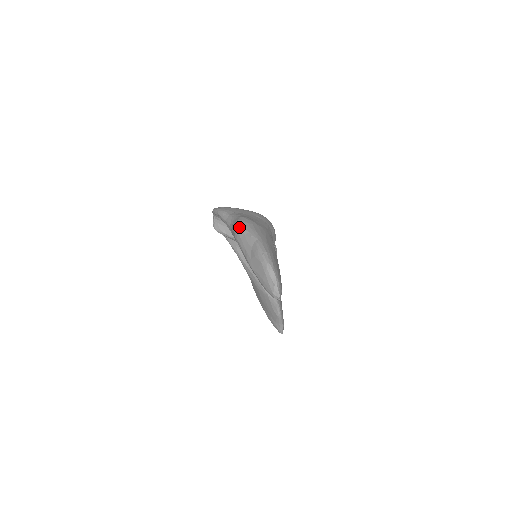
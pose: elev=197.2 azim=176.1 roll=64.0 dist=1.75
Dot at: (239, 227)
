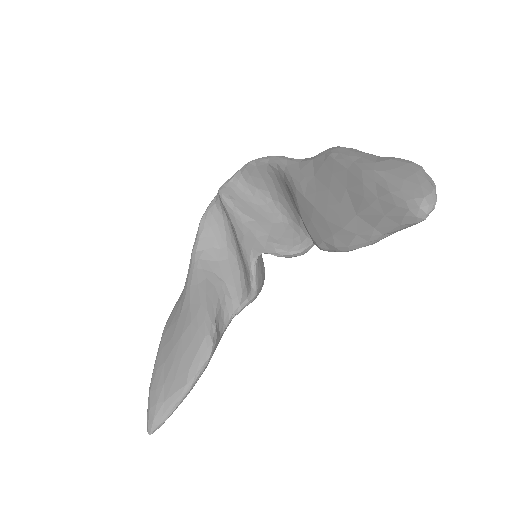
Dot at: occluded
